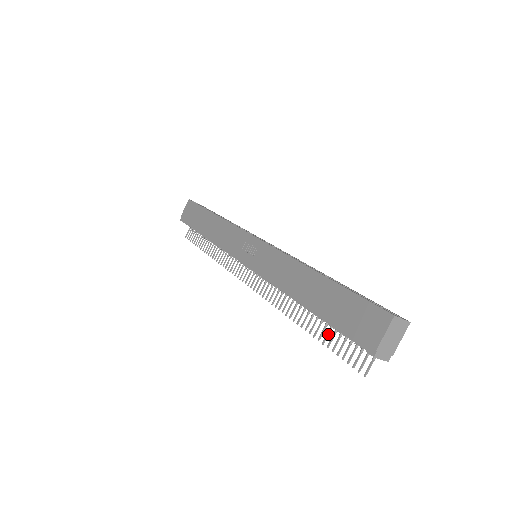
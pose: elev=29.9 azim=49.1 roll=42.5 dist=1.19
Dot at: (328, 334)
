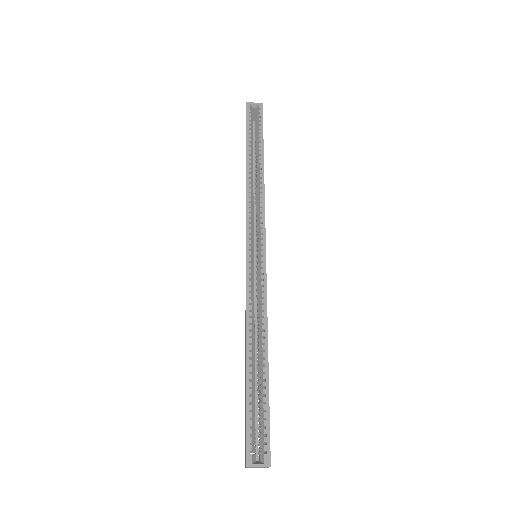
Dot at: occluded
